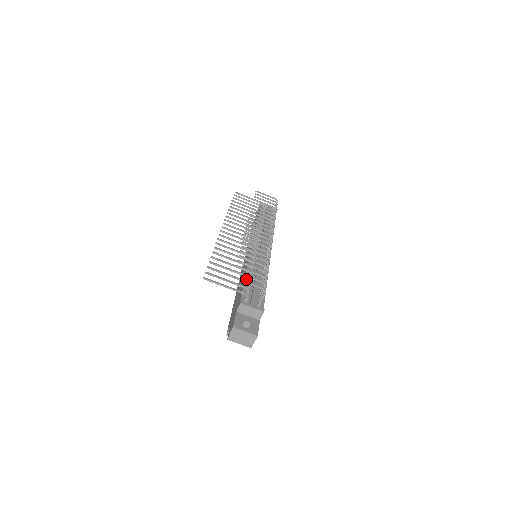
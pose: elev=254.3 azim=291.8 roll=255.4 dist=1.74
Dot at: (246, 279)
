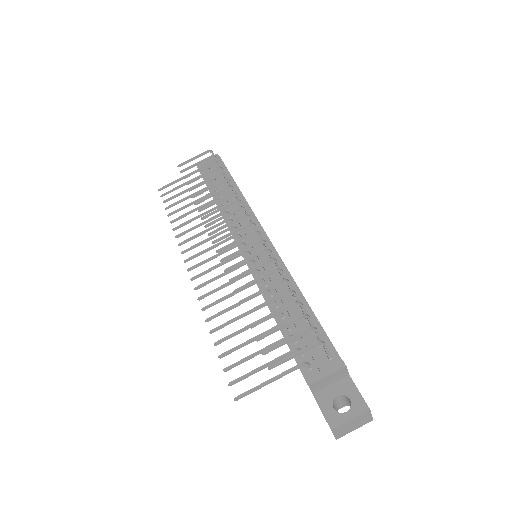
Dot at: occluded
